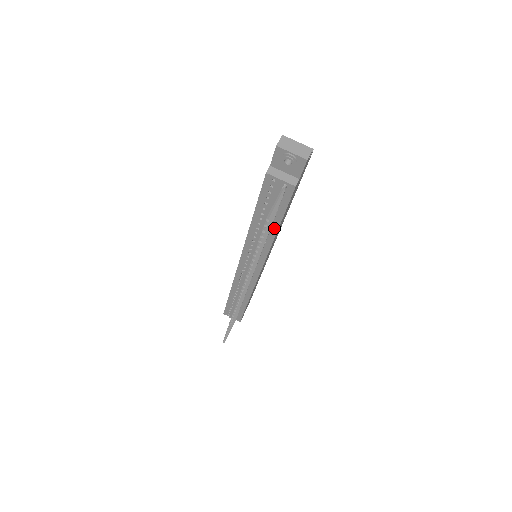
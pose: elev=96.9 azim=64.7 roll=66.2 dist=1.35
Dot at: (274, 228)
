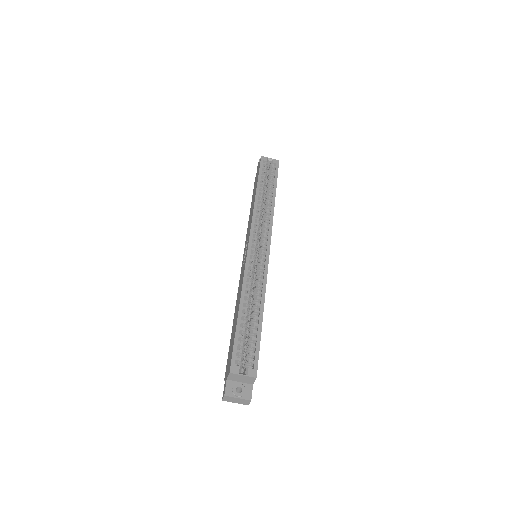
Dot at: occluded
